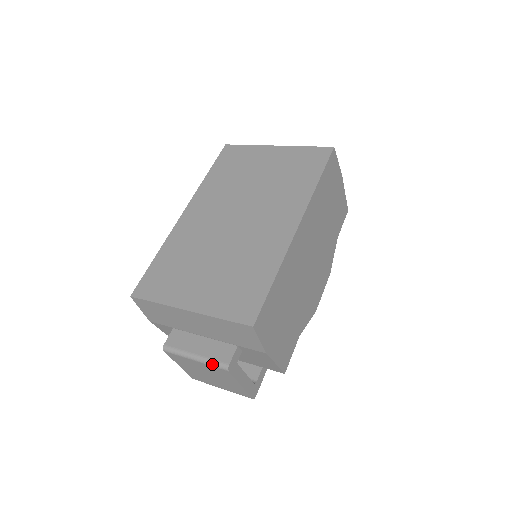
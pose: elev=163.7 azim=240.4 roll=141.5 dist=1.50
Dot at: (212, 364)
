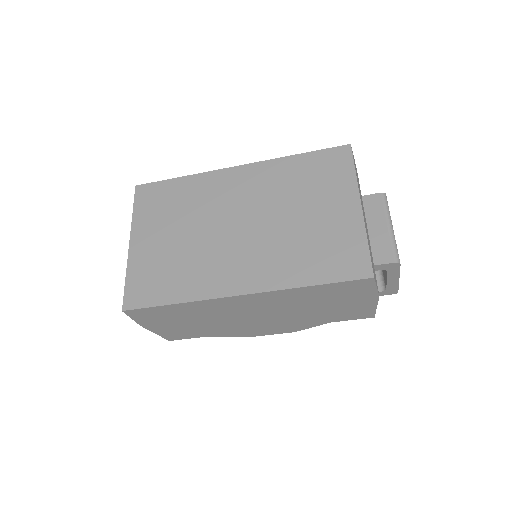
Dot at: occluded
